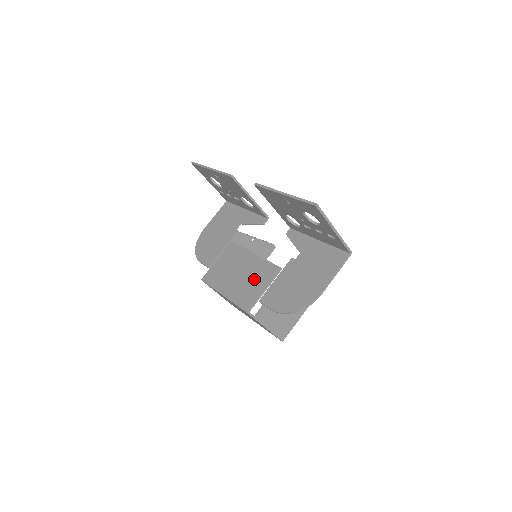
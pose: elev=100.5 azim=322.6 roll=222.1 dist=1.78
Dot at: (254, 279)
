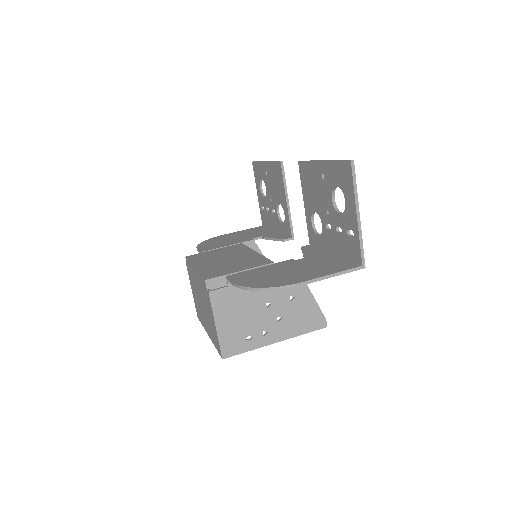
Dot at: (238, 263)
